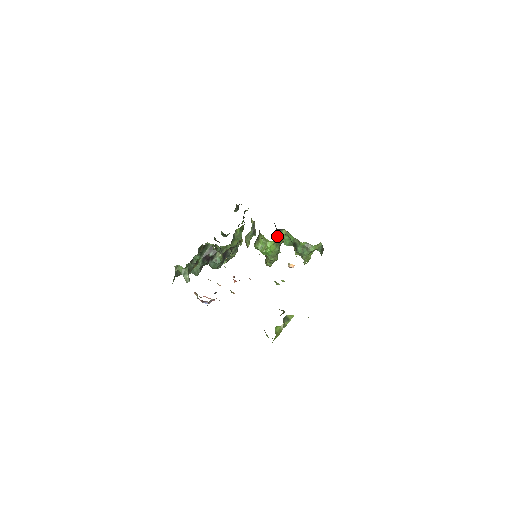
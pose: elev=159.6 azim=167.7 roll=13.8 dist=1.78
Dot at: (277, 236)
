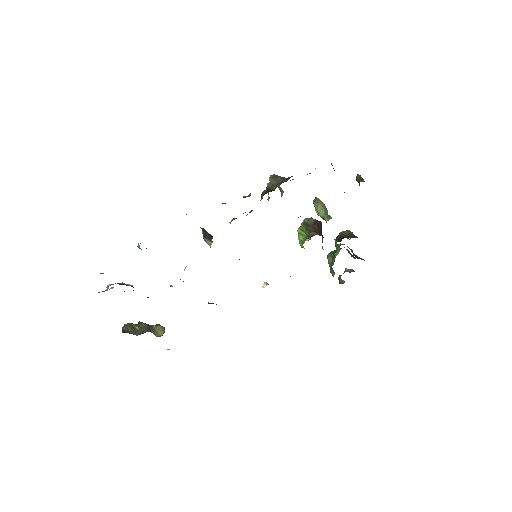
Dot at: (340, 233)
